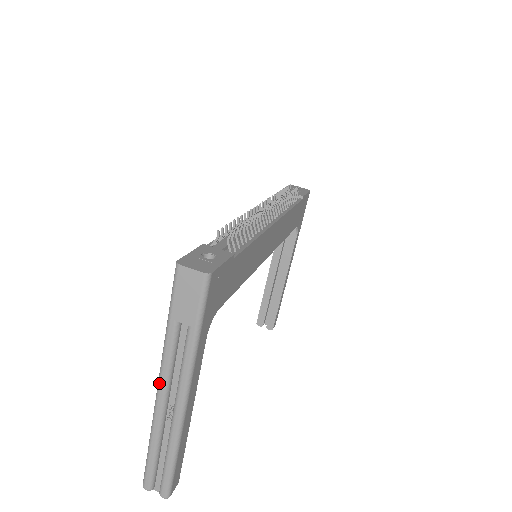
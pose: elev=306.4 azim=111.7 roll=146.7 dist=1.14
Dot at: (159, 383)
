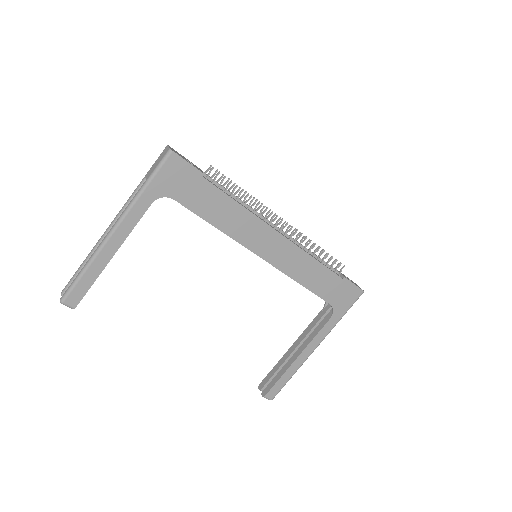
Dot at: (116, 217)
